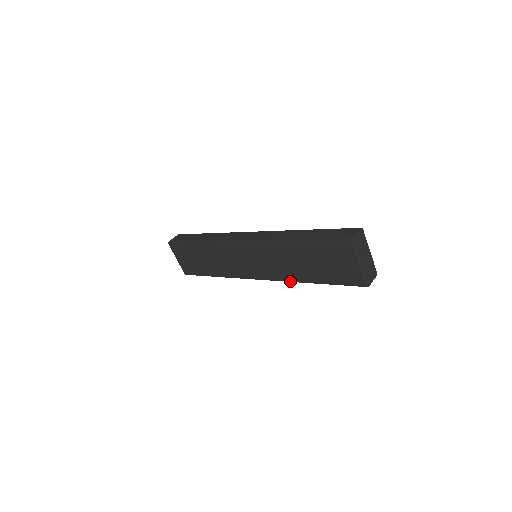
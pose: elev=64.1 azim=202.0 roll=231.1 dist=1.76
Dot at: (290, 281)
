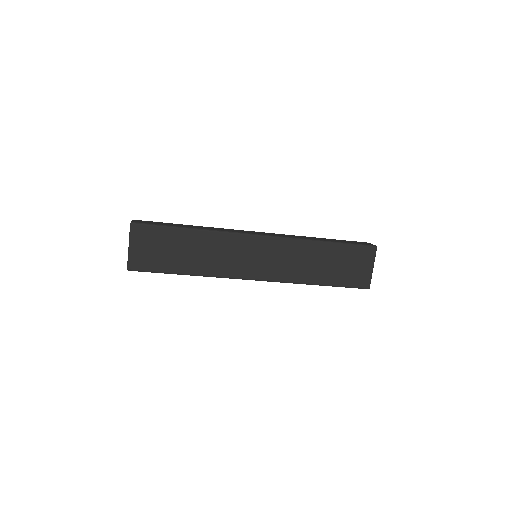
Dot at: (294, 282)
